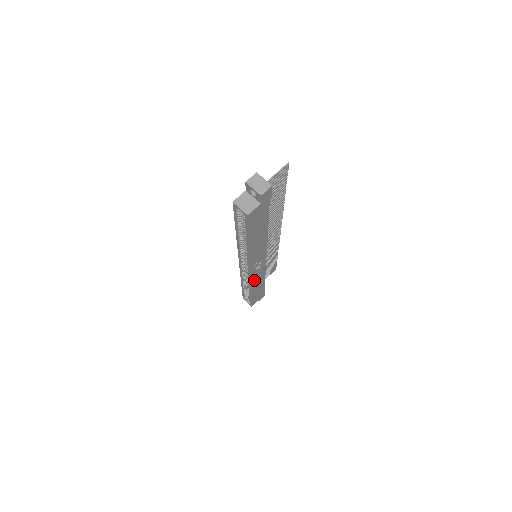
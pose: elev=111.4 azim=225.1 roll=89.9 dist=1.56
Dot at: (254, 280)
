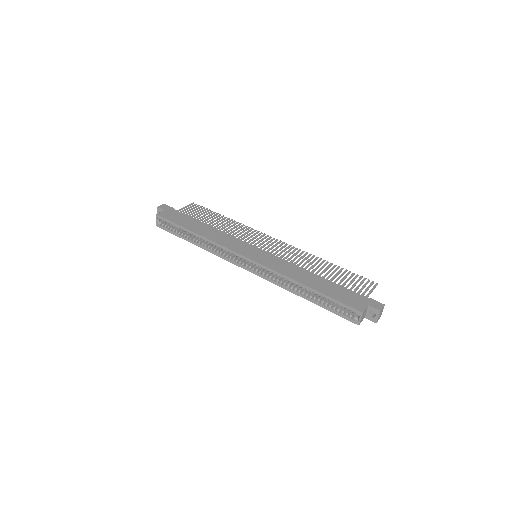
Dot at: occluded
